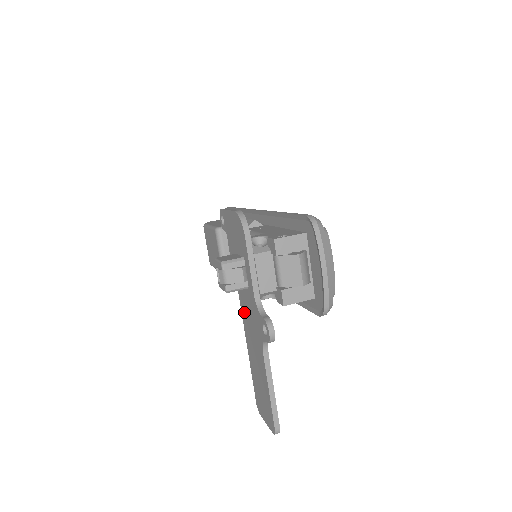
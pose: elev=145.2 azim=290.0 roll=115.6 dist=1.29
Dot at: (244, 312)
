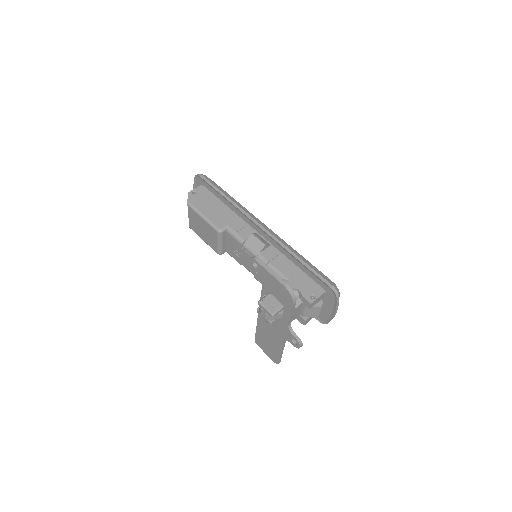
Dot at: occluded
